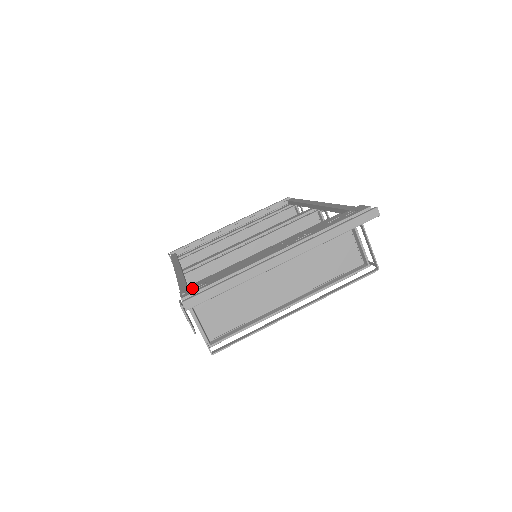
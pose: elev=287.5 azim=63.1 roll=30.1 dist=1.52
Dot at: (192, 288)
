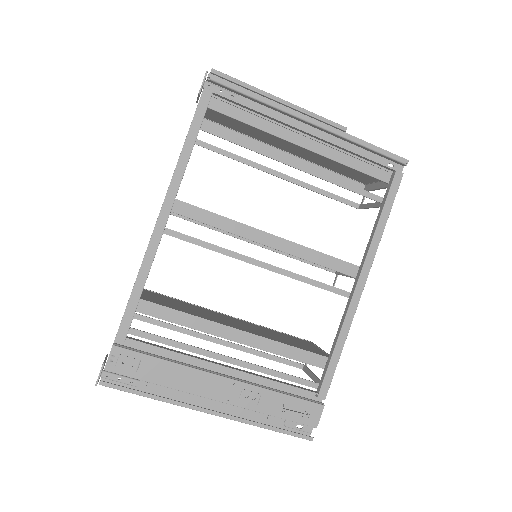
Dot at: (124, 360)
